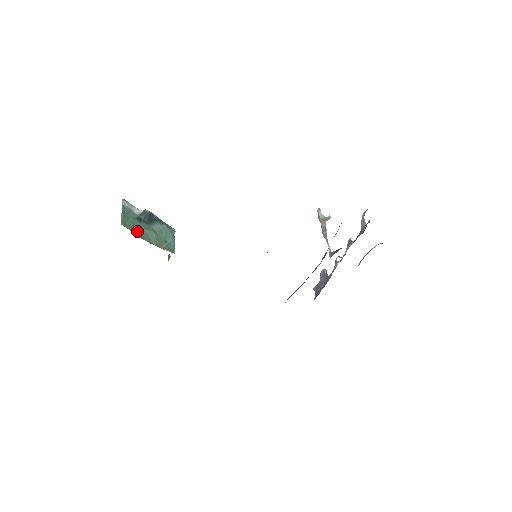
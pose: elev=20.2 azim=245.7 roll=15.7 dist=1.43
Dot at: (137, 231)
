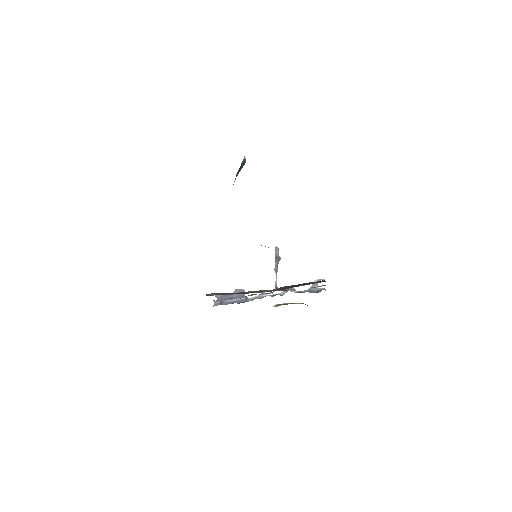
Dot at: occluded
